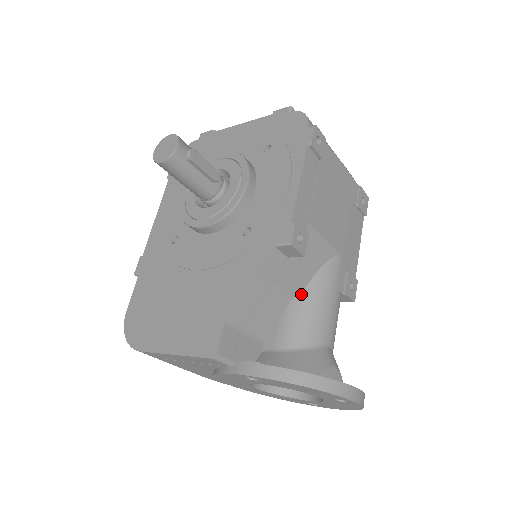
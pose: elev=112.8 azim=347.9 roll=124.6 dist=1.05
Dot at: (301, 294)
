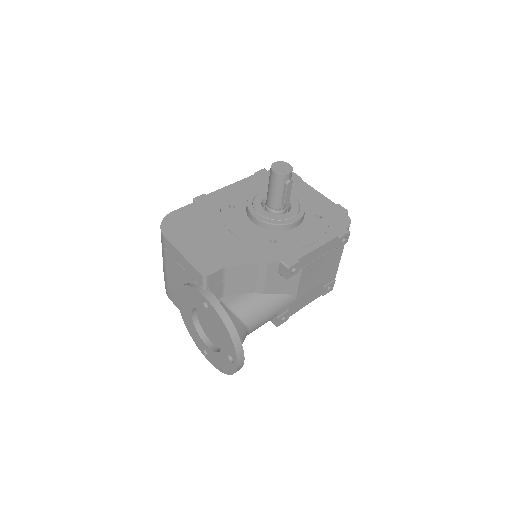
Dot at: (263, 295)
